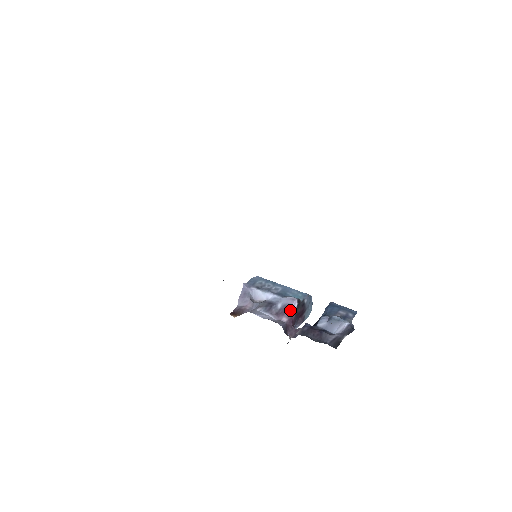
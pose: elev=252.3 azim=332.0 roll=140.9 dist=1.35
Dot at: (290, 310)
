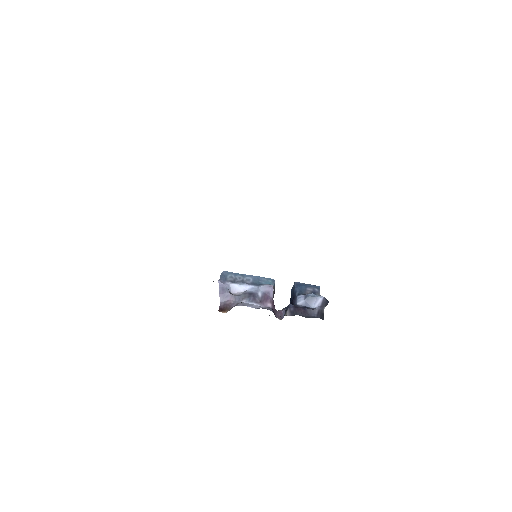
Dot at: (270, 296)
